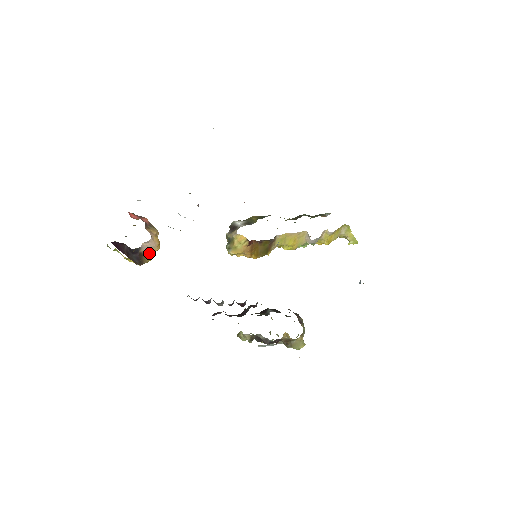
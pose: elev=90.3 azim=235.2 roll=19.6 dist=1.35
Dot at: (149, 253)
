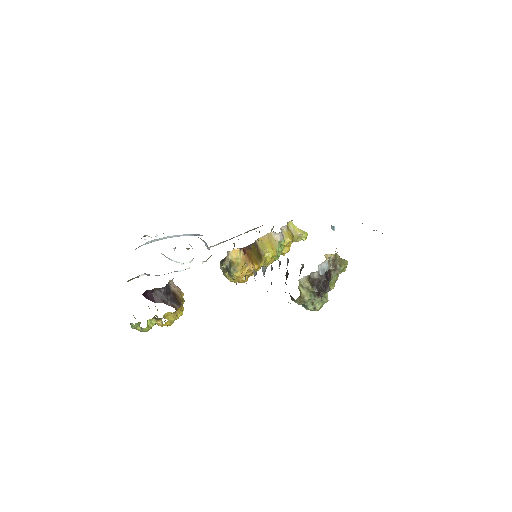
Dot at: (179, 294)
